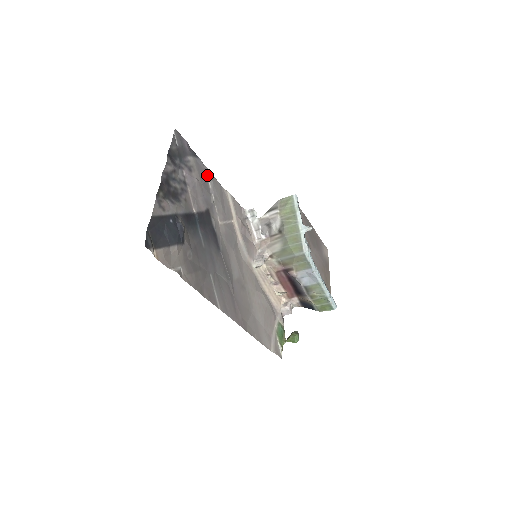
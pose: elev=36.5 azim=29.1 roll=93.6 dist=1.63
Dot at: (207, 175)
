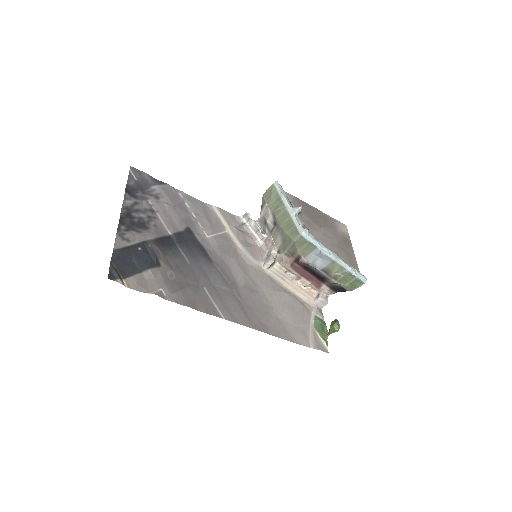
Dot at: (181, 197)
